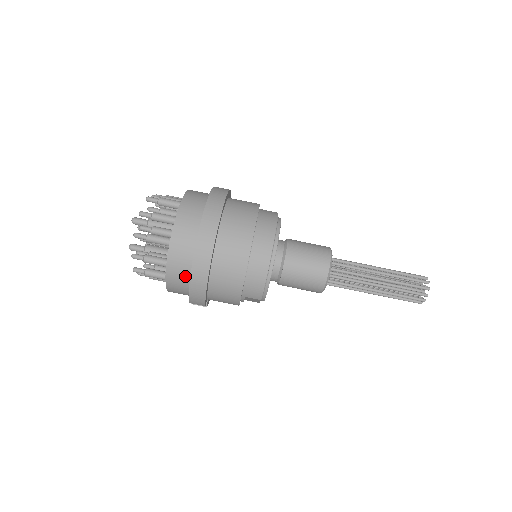
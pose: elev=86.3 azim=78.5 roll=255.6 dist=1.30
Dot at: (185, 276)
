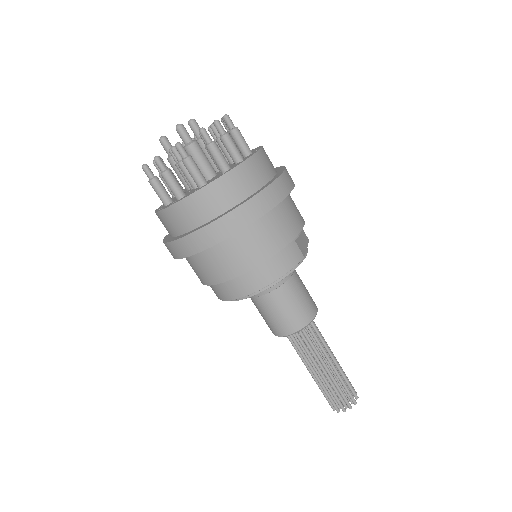
Dot at: (169, 231)
